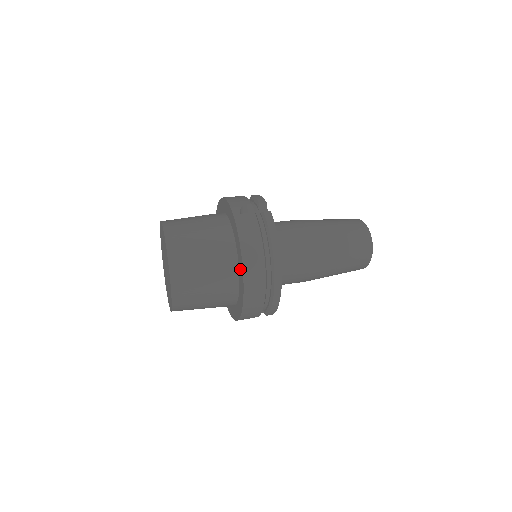
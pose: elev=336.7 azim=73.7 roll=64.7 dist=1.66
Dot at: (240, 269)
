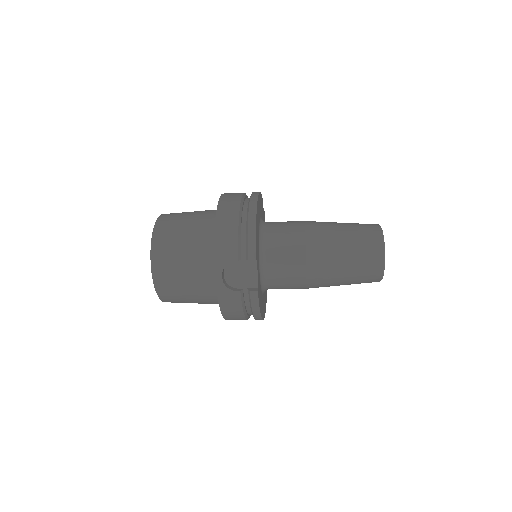
Dot at: occluded
